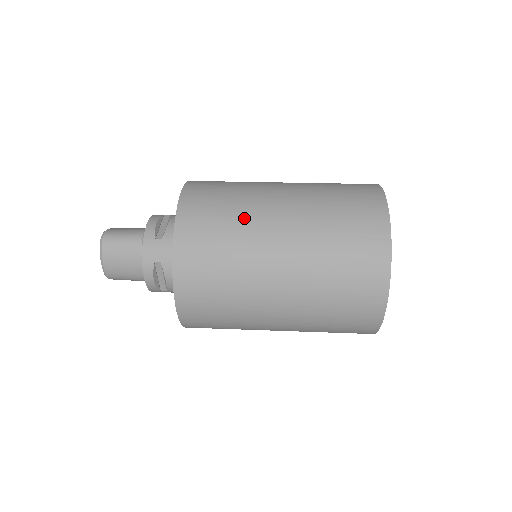
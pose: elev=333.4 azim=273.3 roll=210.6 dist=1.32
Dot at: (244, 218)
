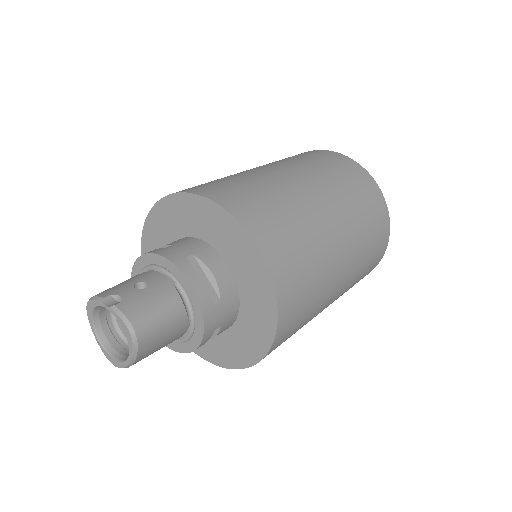
Dot at: (321, 256)
